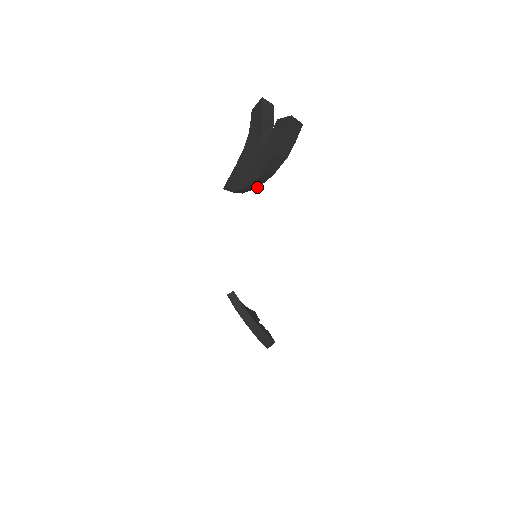
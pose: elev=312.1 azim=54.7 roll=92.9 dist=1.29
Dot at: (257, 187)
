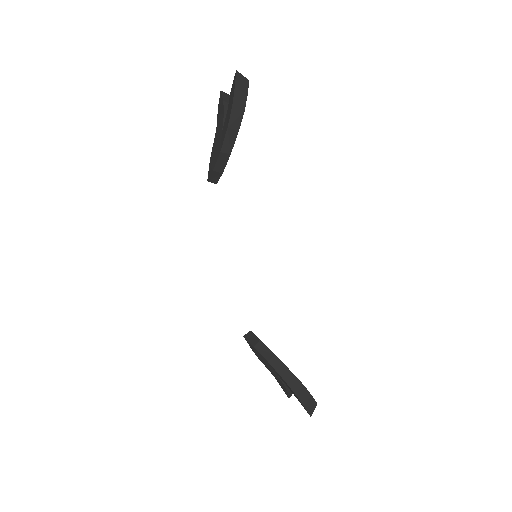
Dot at: (230, 153)
